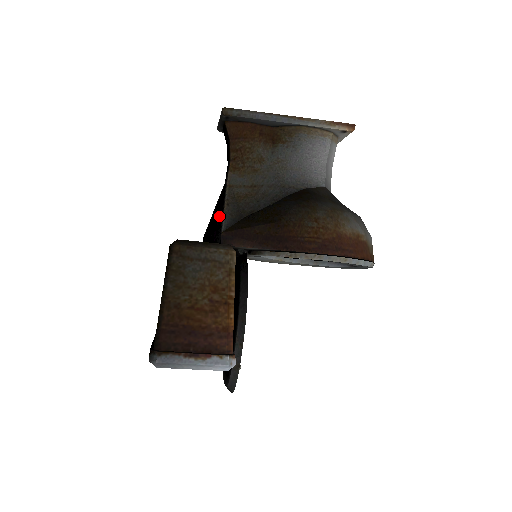
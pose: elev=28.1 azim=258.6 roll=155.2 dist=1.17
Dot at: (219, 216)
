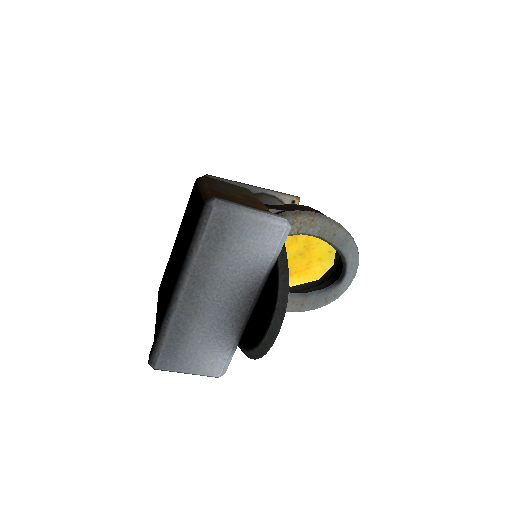
Dot at: occluded
